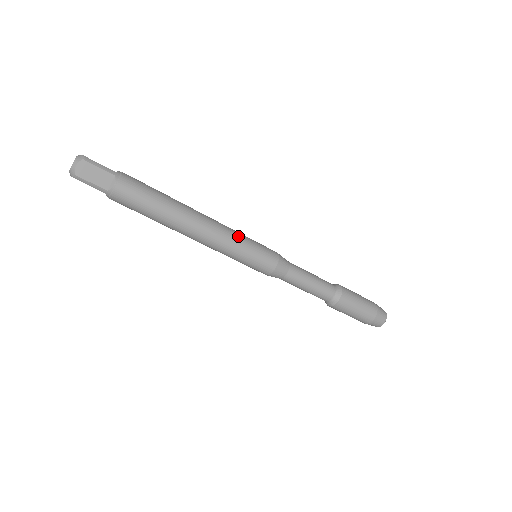
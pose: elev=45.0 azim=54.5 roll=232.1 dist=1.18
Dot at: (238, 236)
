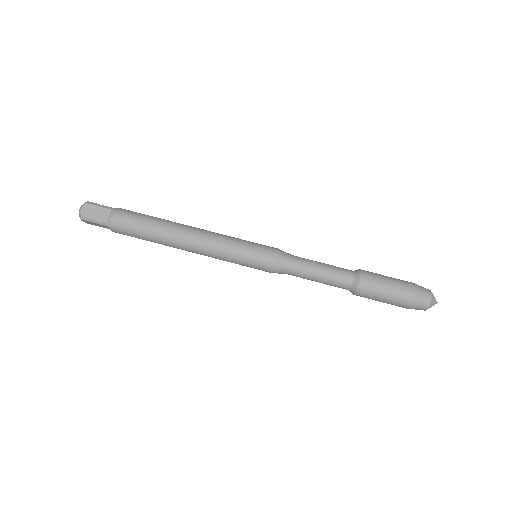
Dot at: (229, 238)
